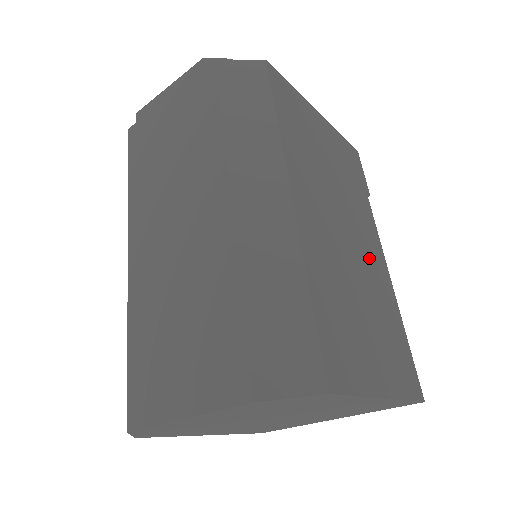
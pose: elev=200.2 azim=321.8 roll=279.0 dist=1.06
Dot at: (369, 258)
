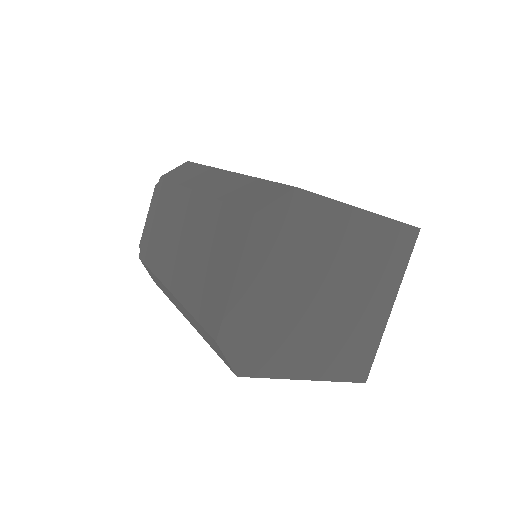
Dot at: occluded
